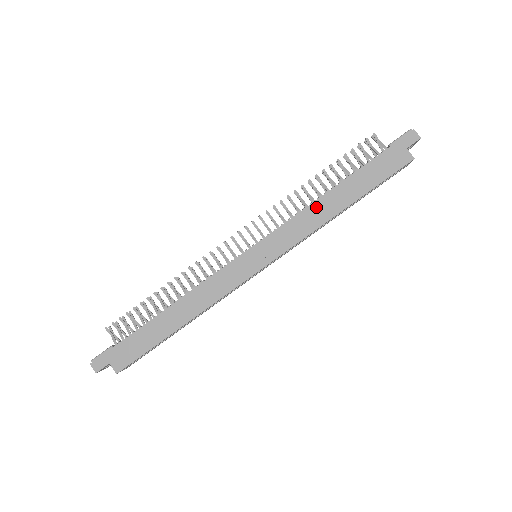
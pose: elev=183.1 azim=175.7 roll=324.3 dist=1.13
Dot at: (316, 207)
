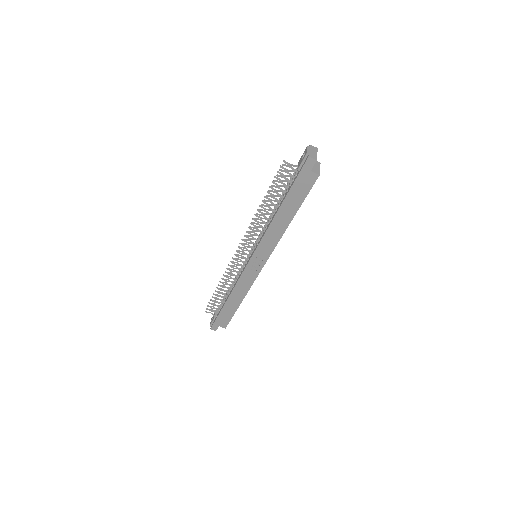
Dot at: (273, 227)
